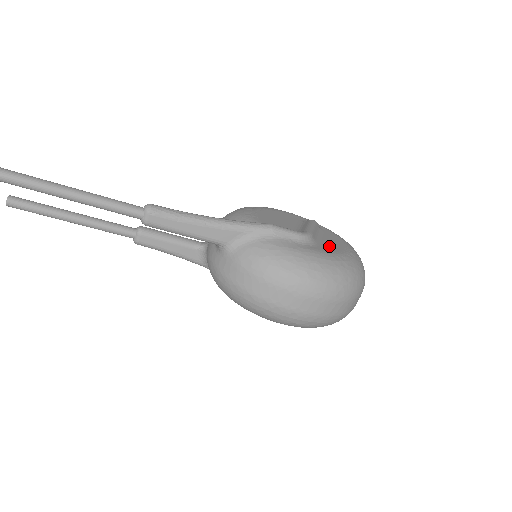
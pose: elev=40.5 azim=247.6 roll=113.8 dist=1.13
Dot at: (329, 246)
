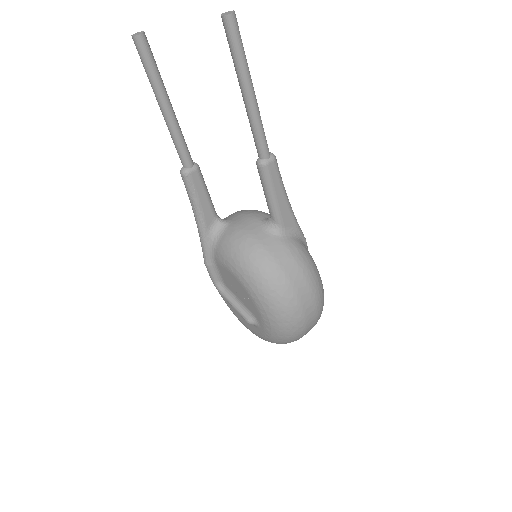
Dot at: occluded
